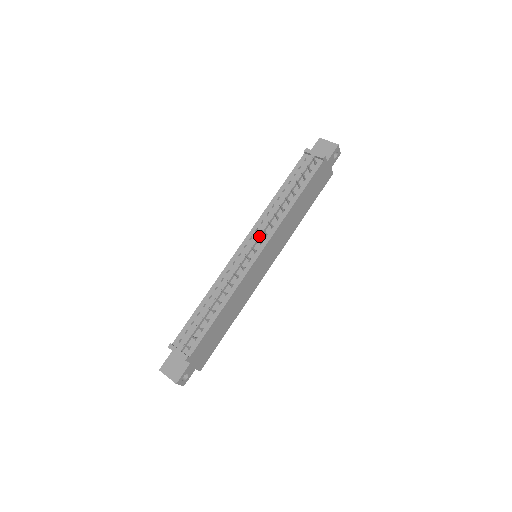
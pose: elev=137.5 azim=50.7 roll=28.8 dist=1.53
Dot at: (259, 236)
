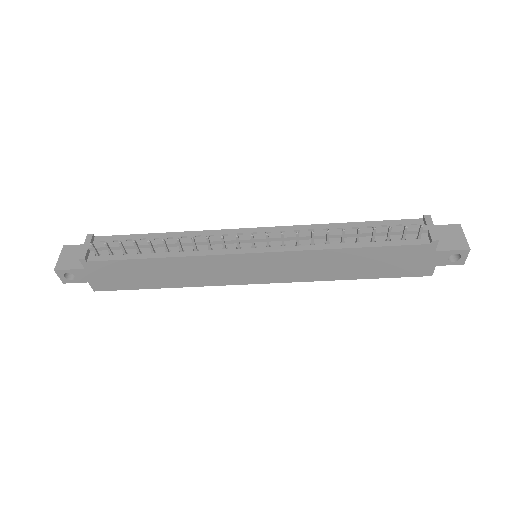
Dot at: (275, 237)
